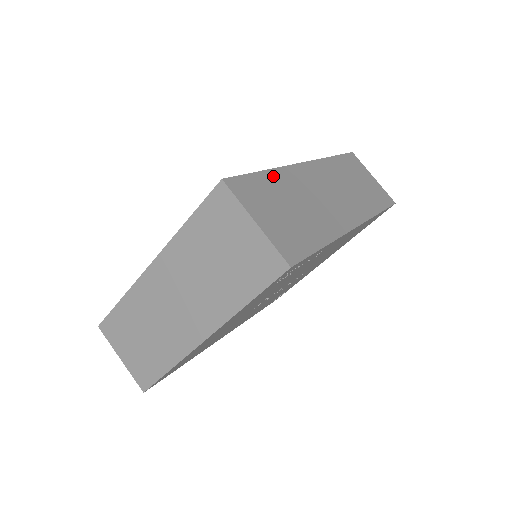
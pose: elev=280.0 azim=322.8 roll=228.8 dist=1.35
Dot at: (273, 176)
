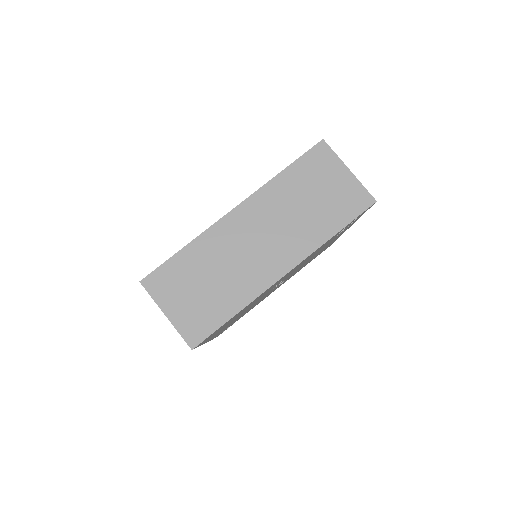
Dot at: occluded
